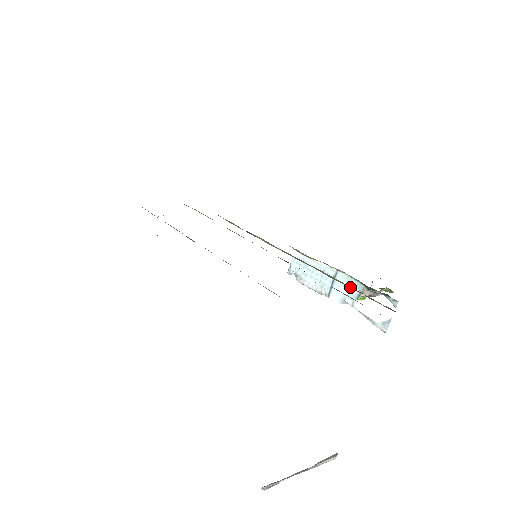
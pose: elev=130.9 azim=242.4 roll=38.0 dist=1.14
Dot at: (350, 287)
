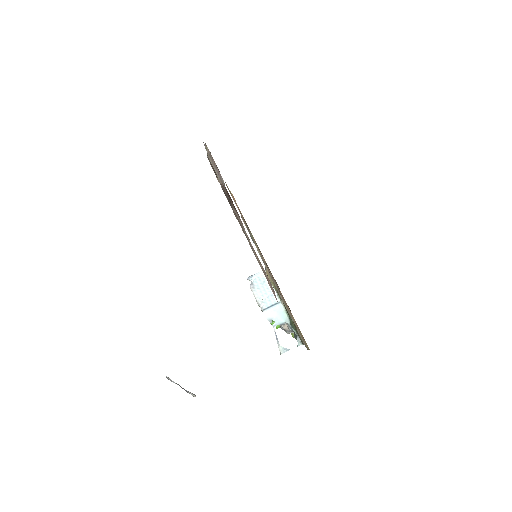
Dot at: occluded
